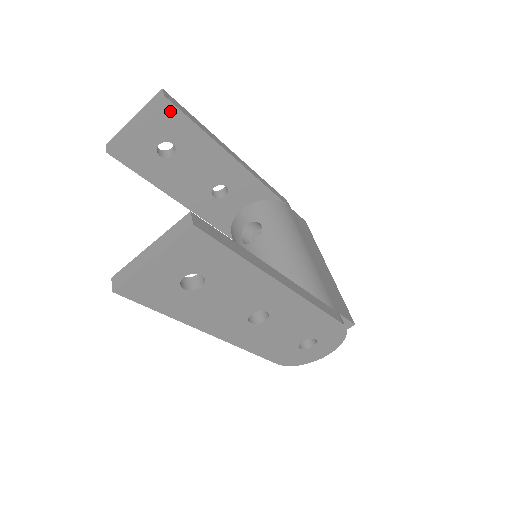
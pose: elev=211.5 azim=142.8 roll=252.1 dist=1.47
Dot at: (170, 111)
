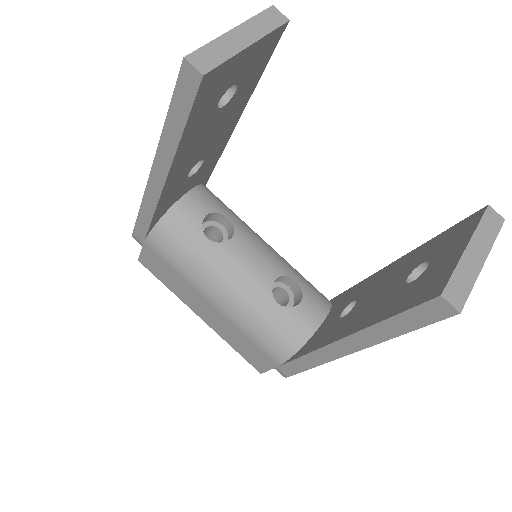
Dot at: (273, 44)
